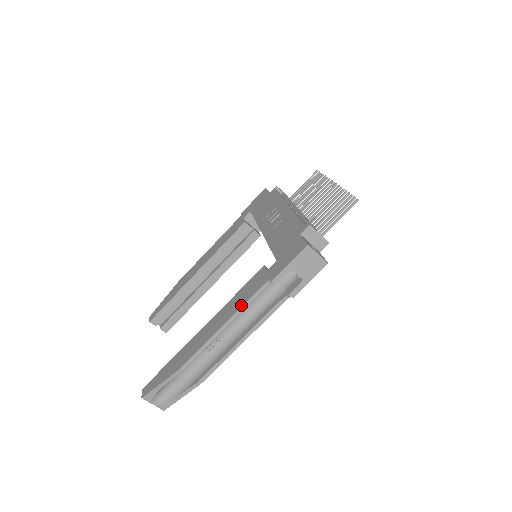
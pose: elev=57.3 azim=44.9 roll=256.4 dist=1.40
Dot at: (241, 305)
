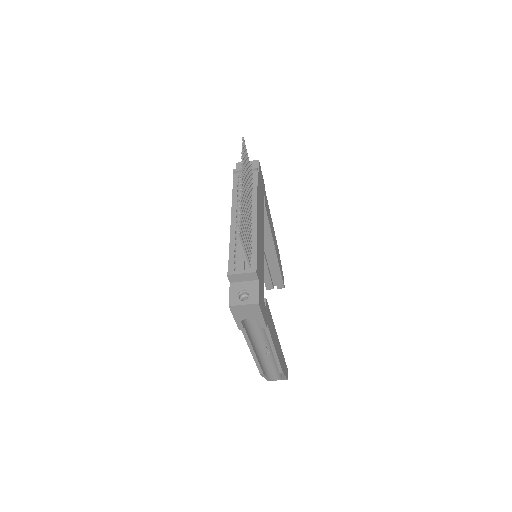
Dot at: (246, 340)
